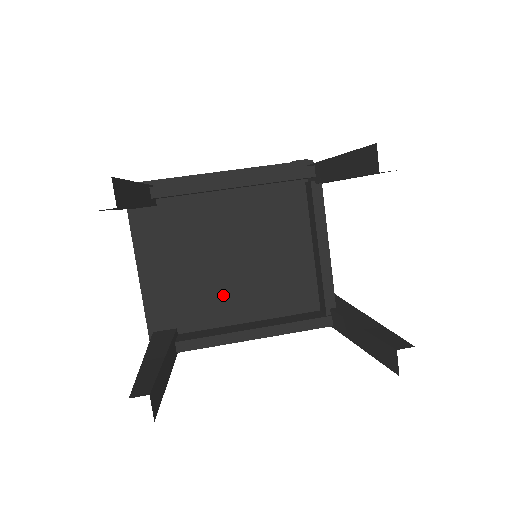
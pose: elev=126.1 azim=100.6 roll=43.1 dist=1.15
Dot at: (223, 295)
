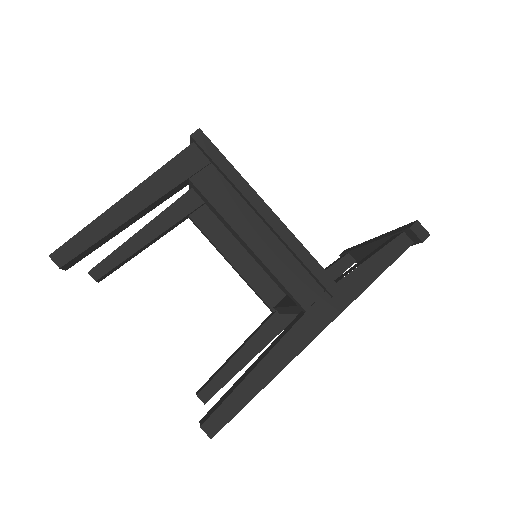
Dot at: occluded
